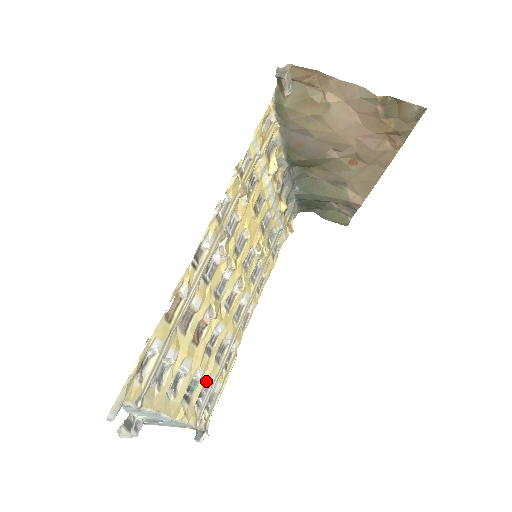
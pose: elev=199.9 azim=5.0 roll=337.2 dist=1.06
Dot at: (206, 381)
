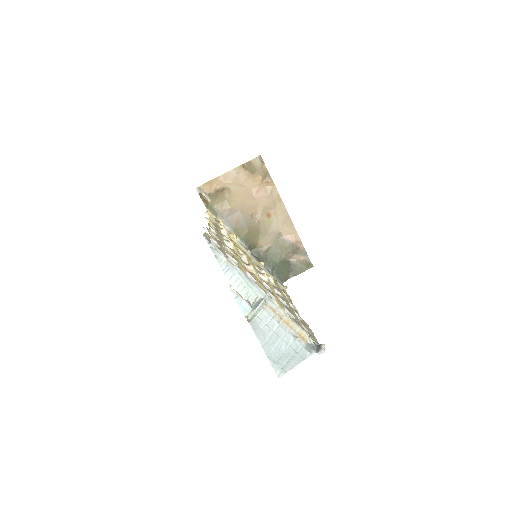
Dot at: (285, 310)
